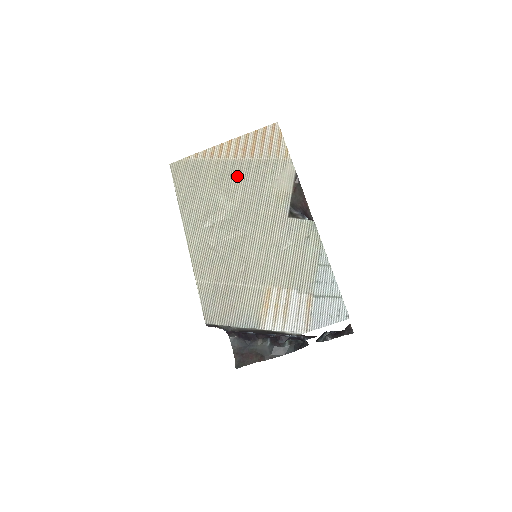
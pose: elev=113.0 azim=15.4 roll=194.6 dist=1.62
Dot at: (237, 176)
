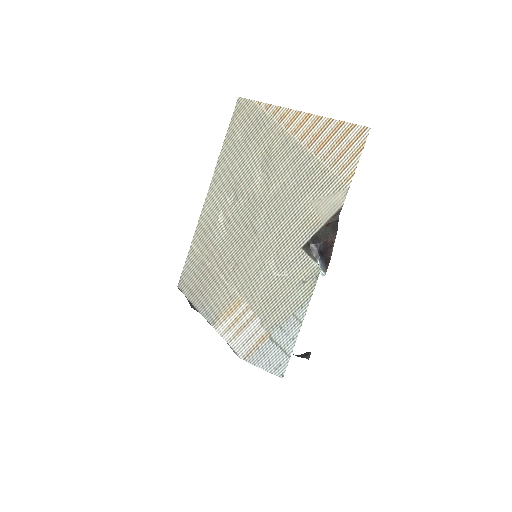
Dot at: (288, 165)
